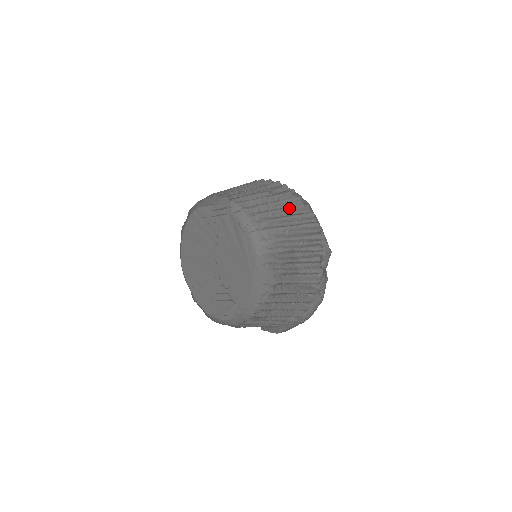
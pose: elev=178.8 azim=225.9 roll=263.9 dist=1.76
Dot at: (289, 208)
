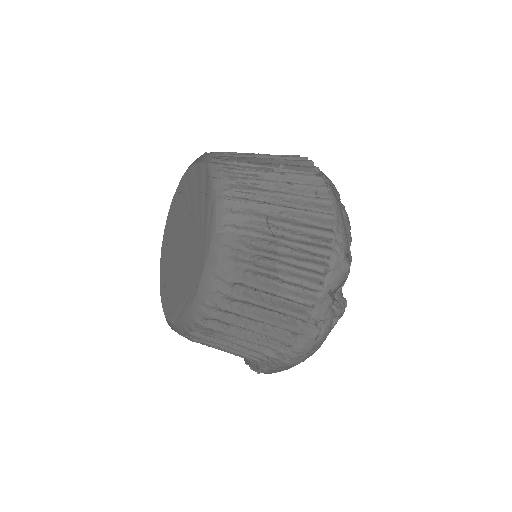
Dot at: (294, 184)
